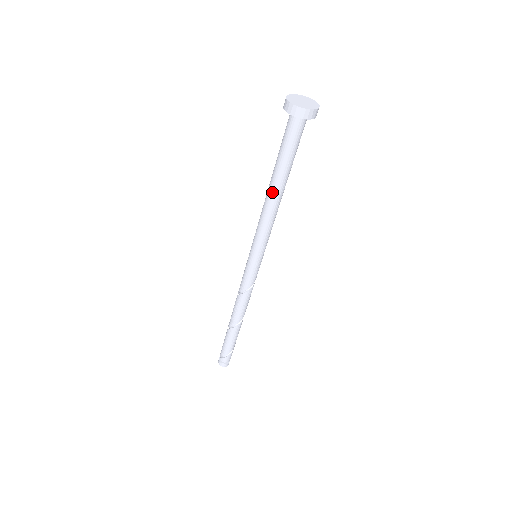
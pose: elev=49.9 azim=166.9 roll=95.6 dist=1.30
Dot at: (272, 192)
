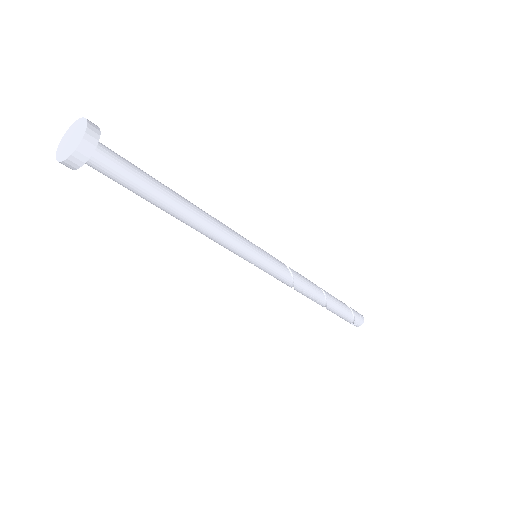
Dot at: (185, 216)
